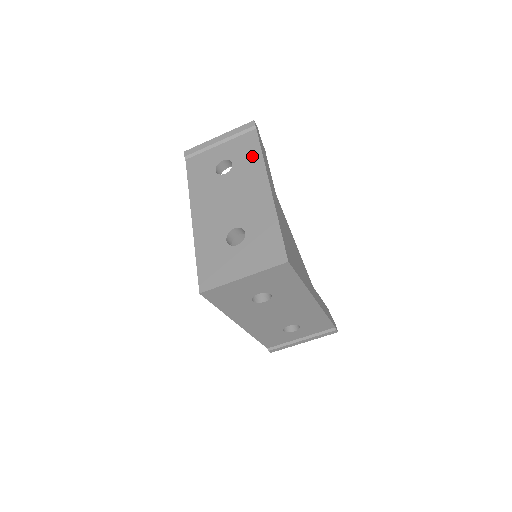
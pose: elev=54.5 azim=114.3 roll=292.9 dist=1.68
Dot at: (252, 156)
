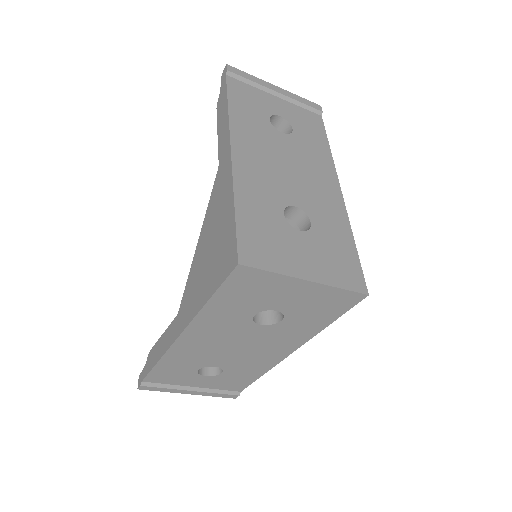
Dot at: (318, 140)
